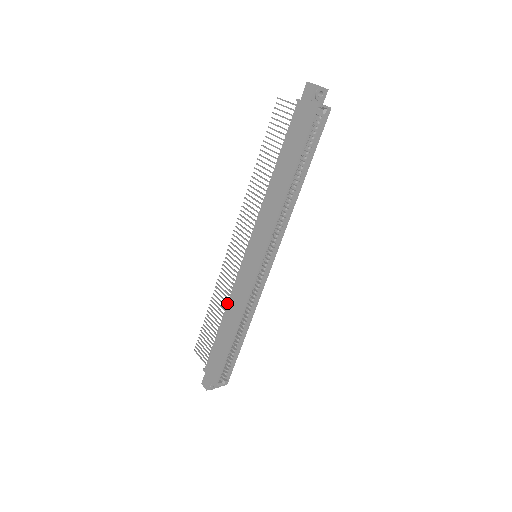
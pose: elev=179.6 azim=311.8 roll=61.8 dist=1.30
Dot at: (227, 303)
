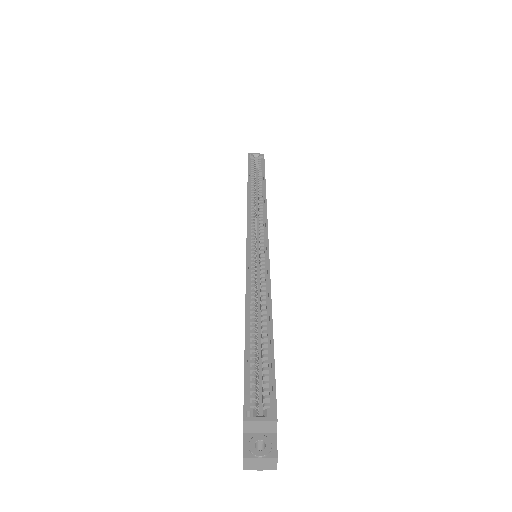
Dot at: occluded
